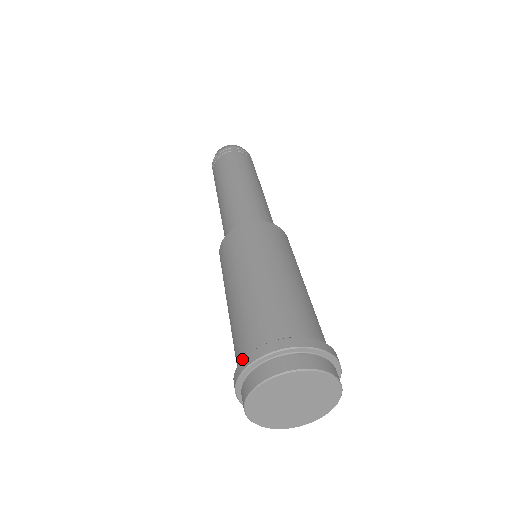
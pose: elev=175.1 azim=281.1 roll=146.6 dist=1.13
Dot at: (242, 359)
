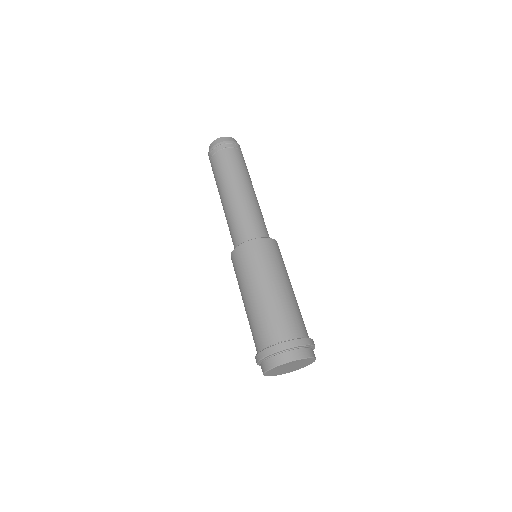
Dot at: (277, 340)
